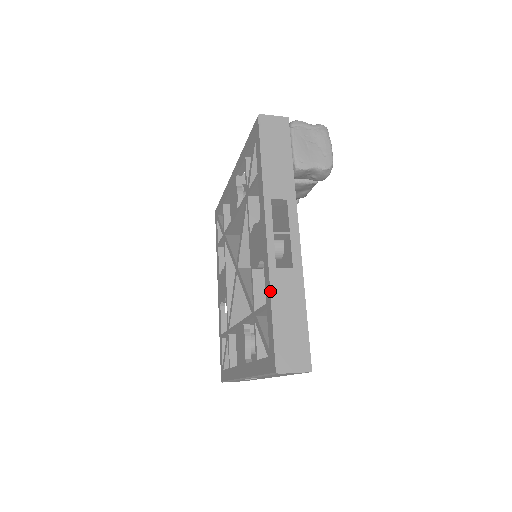
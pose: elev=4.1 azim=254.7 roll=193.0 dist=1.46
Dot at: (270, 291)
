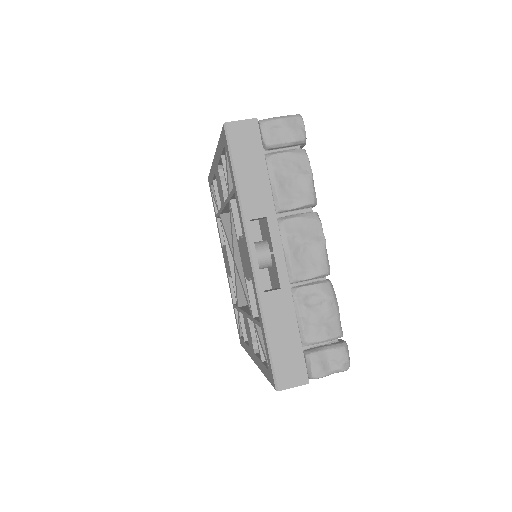
Dot at: occluded
